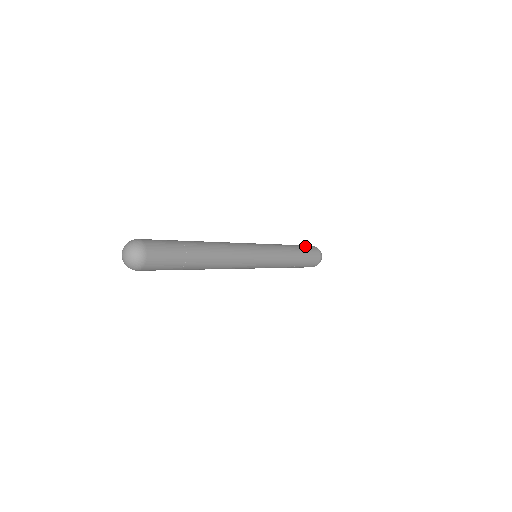
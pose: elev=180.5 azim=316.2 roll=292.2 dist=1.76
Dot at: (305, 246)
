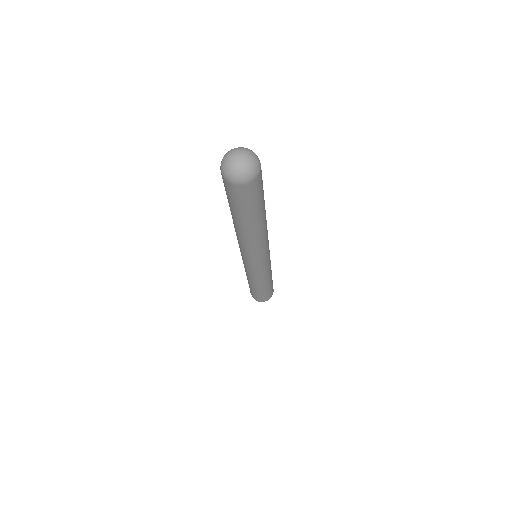
Dot at: occluded
